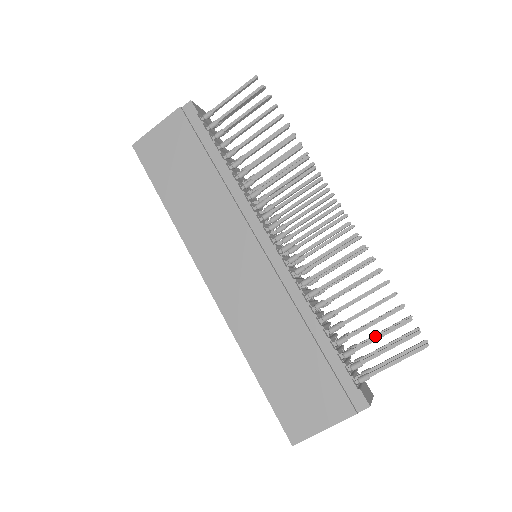
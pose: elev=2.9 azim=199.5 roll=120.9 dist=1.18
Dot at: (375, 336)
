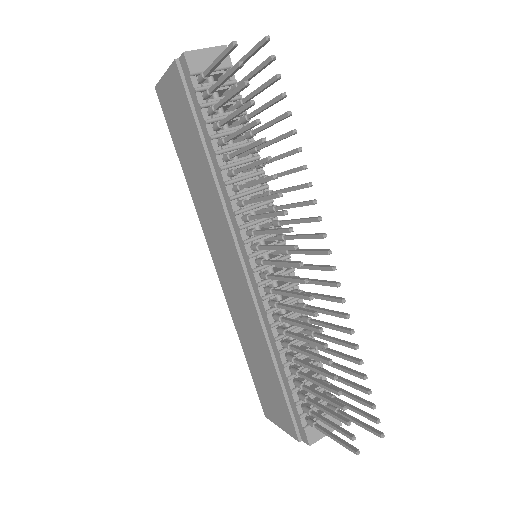
Dot at: (322, 406)
